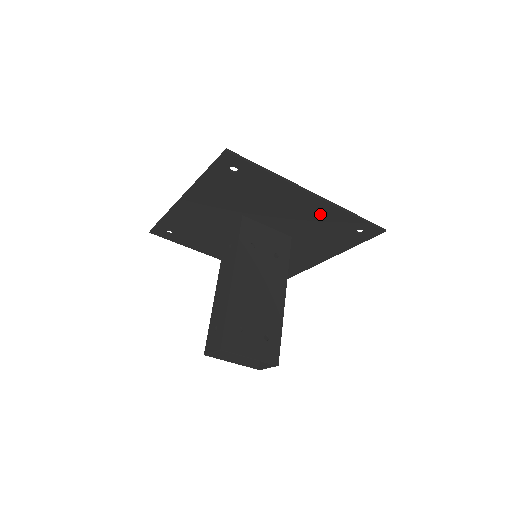
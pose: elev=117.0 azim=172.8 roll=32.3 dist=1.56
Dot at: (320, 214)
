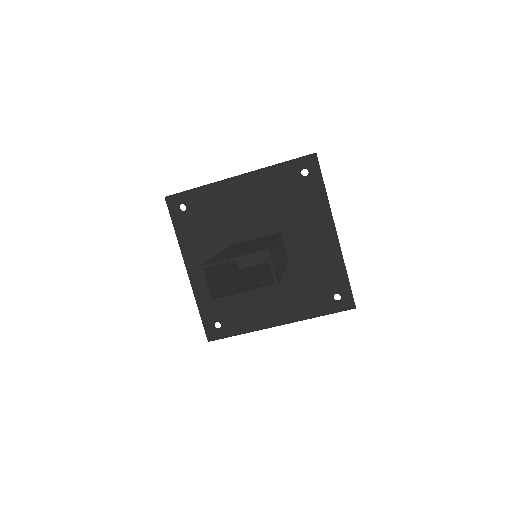
Dot at: (263, 187)
